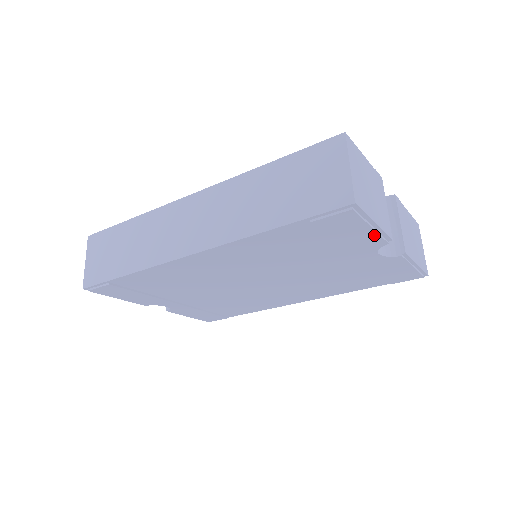
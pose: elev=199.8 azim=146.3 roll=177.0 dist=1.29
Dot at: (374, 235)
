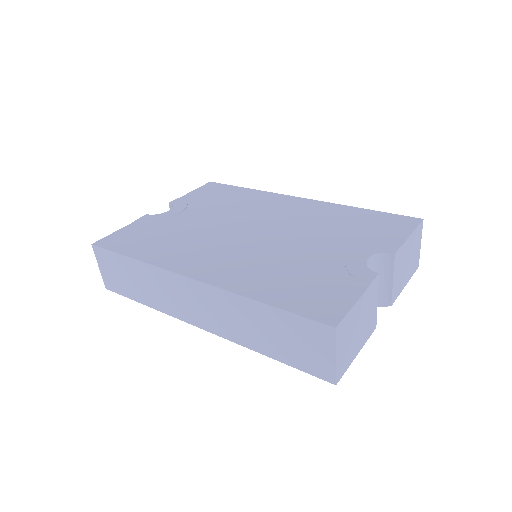
Dot at: occluded
